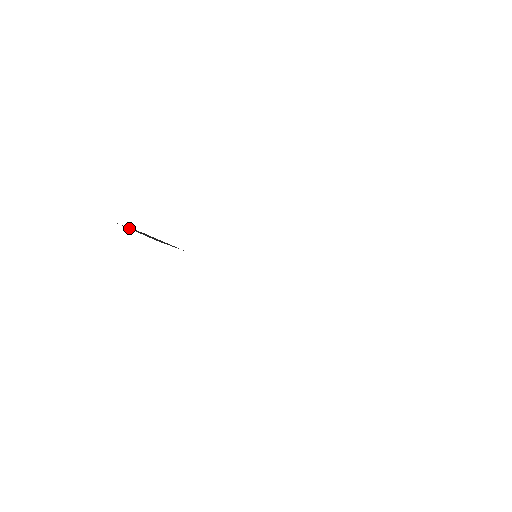
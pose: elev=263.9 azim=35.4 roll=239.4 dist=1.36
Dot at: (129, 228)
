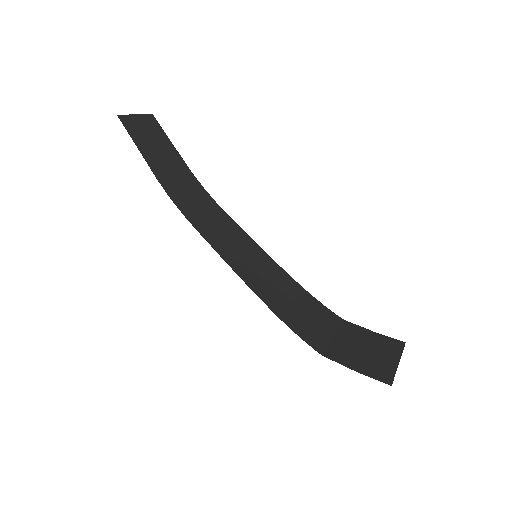
Dot at: (131, 128)
